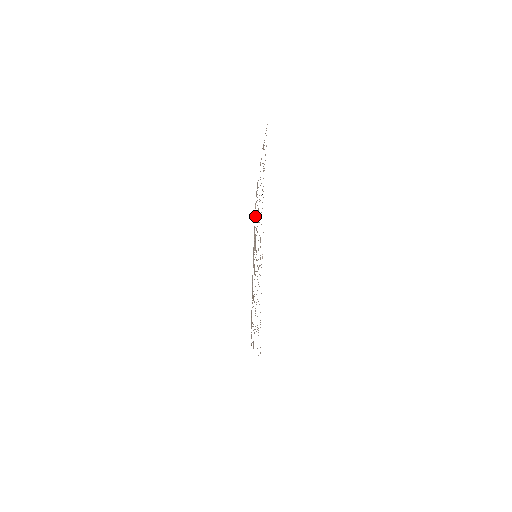
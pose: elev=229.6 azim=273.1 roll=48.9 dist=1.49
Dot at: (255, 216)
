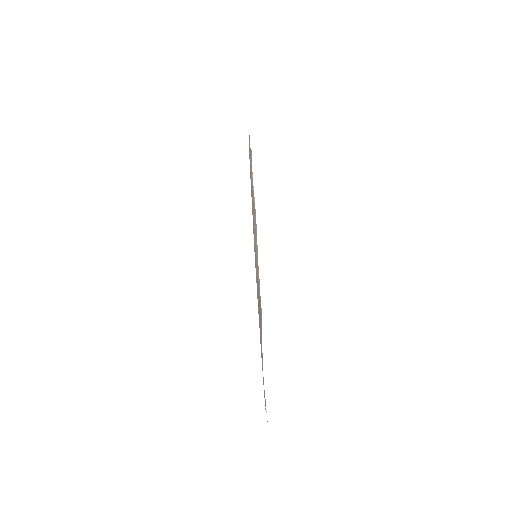
Dot at: occluded
